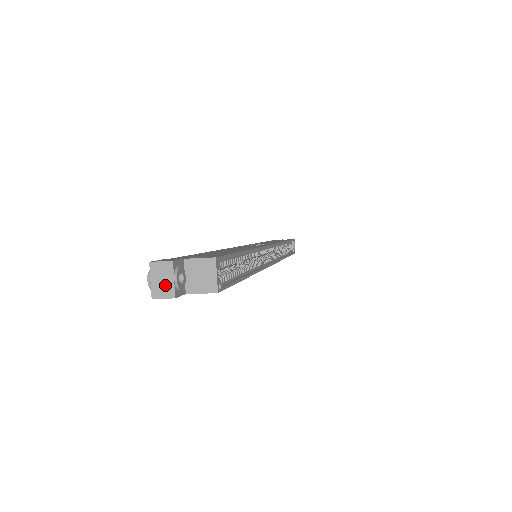
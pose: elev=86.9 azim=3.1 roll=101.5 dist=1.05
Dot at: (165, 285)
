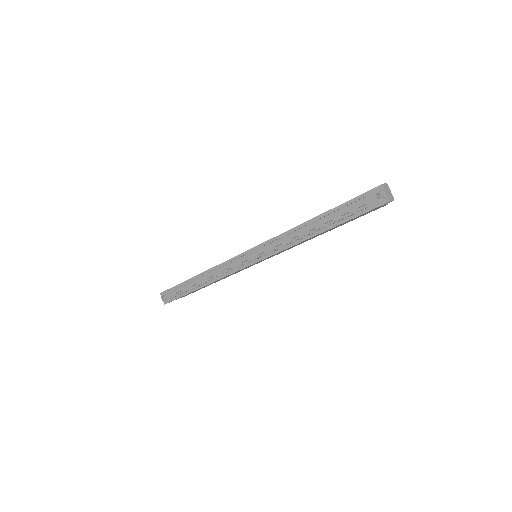
Dot at: (390, 194)
